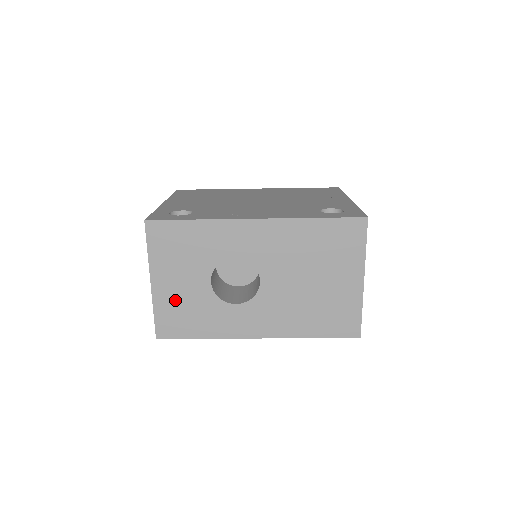
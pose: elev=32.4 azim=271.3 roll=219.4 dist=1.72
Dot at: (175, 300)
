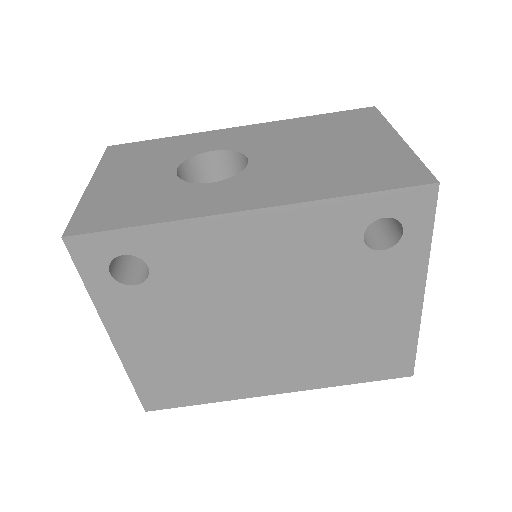
Dot at: (117, 193)
